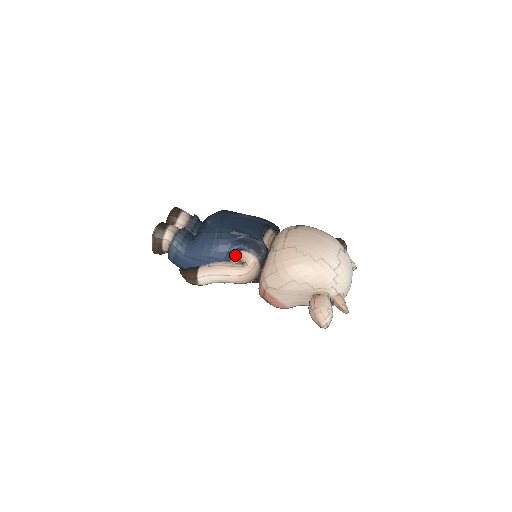
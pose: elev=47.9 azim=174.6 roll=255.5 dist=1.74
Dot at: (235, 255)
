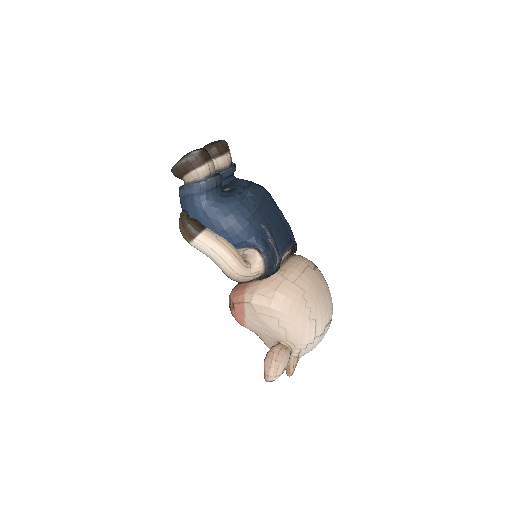
Dot at: (247, 248)
